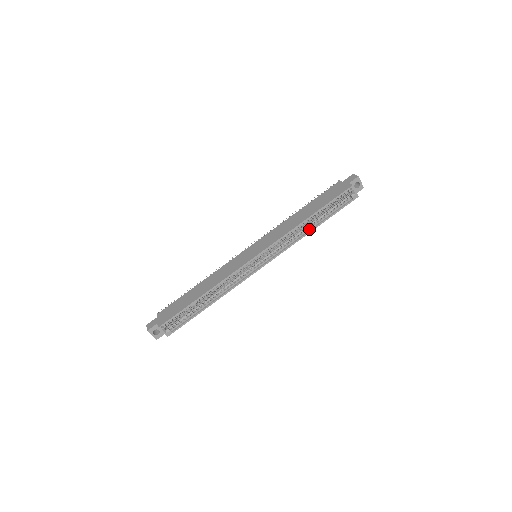
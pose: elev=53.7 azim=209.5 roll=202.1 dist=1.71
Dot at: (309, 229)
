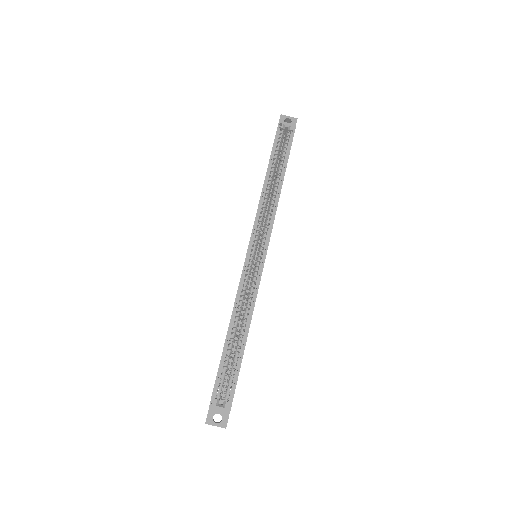
Dot at: (279, 187)
